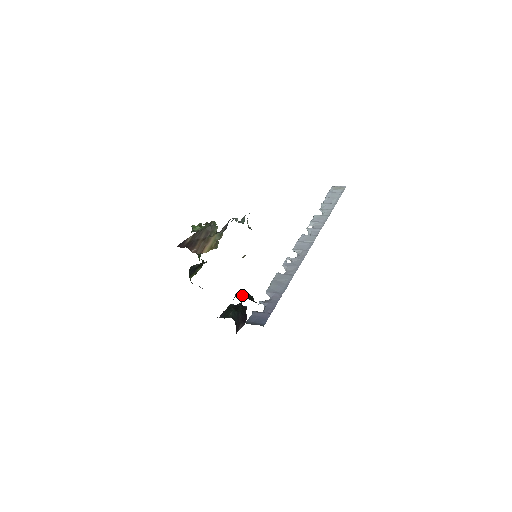
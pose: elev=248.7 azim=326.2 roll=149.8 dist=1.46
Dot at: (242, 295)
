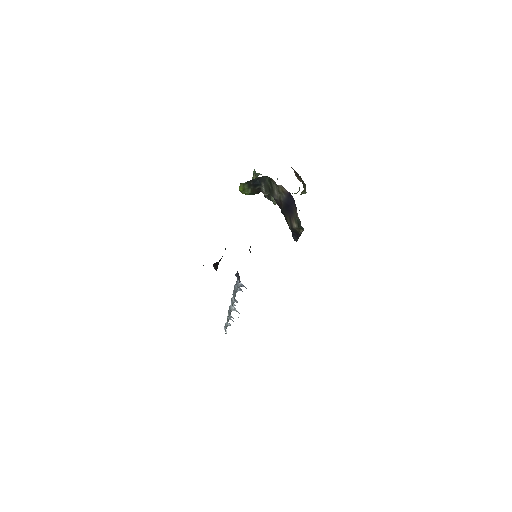
Dot at: occluded
